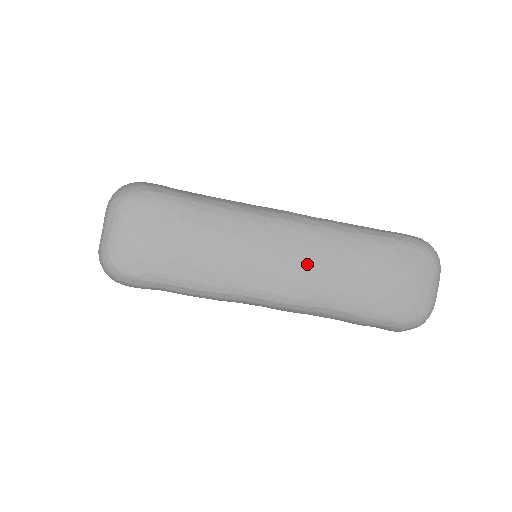
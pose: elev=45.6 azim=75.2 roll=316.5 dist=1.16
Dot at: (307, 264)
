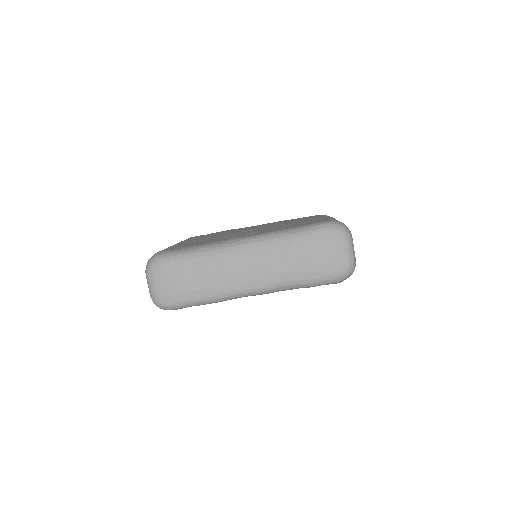
Dot at: (260, 266)
